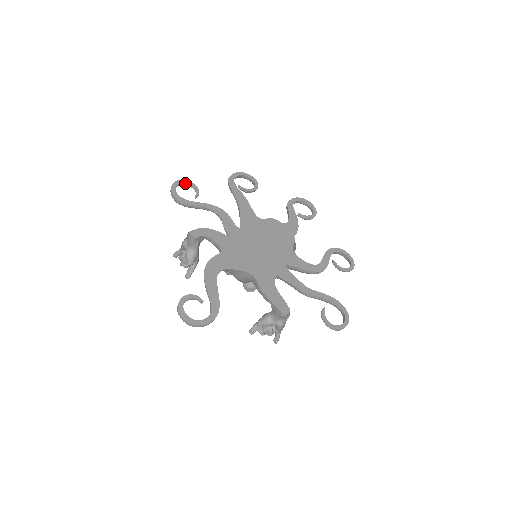
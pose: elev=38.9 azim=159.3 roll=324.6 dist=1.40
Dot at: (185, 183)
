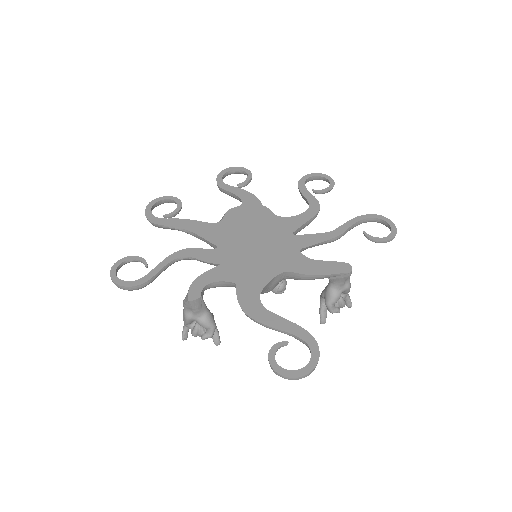
Dot at: (120, 265)
